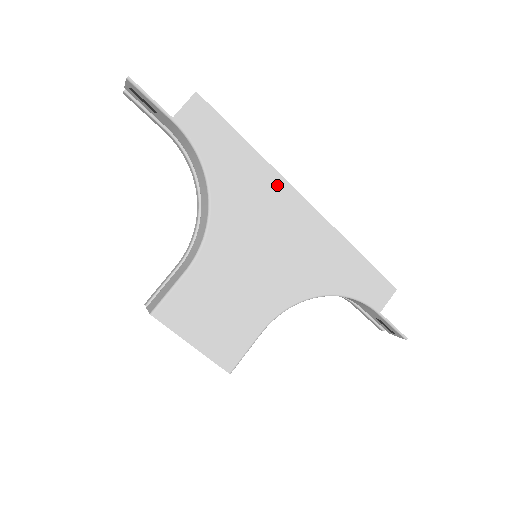
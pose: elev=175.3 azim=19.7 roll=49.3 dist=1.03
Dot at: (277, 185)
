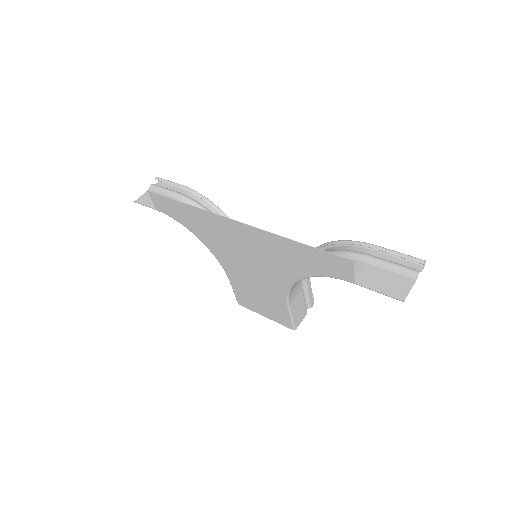
Dot at: (214, 219)
